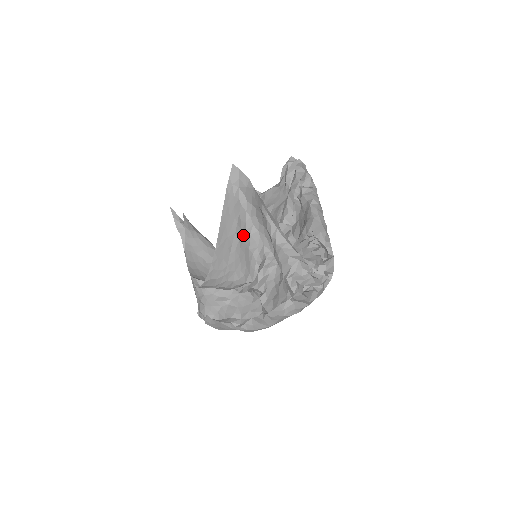
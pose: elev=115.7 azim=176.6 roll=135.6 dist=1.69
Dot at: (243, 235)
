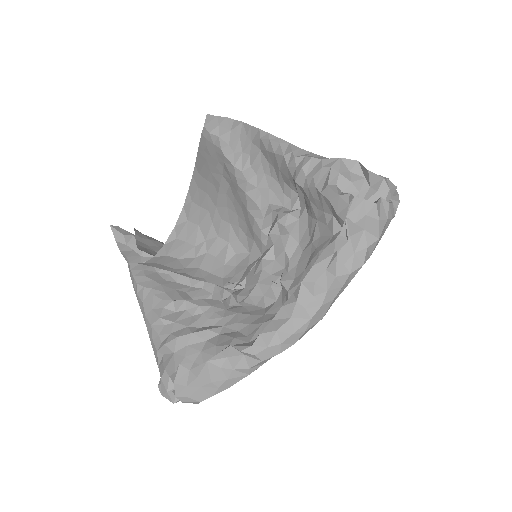
Dot at: (234, 186)
